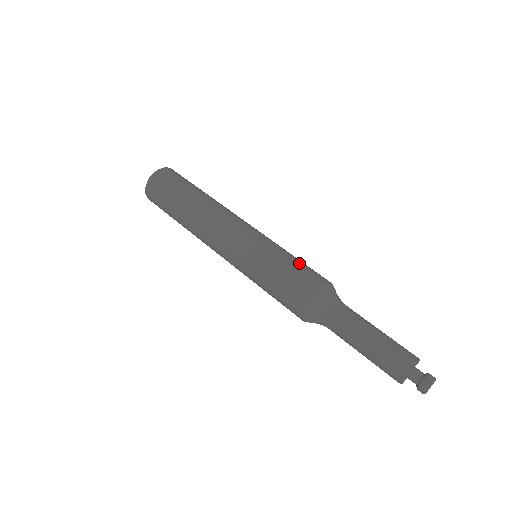
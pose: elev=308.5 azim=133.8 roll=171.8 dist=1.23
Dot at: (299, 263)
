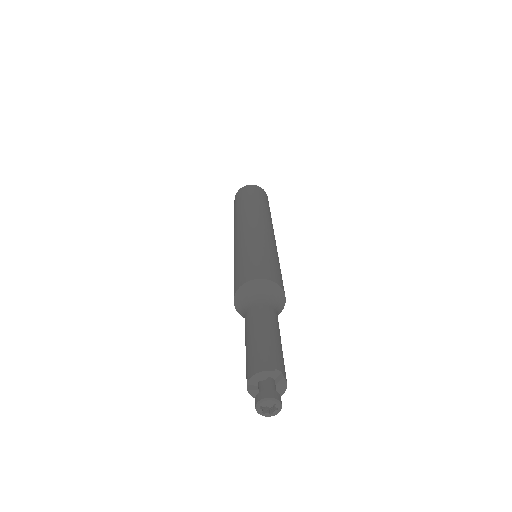
Dot at: (279, 269)
